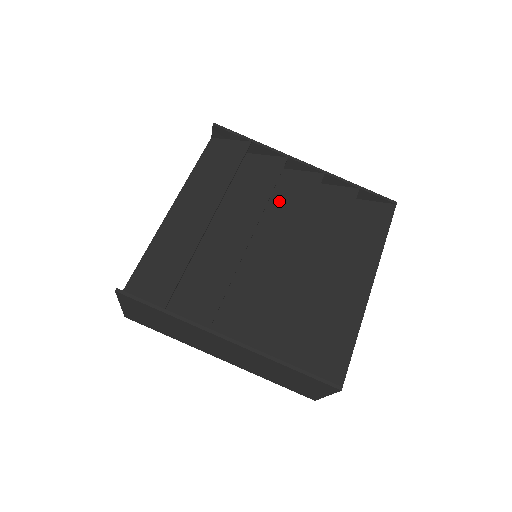
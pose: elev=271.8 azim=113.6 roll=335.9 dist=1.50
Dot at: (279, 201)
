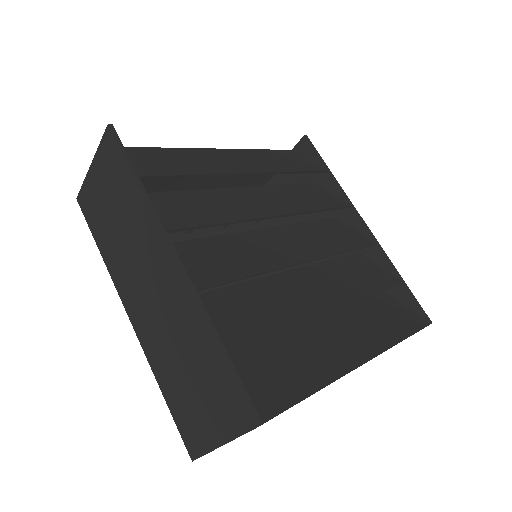
Dot at: (317, 229)
